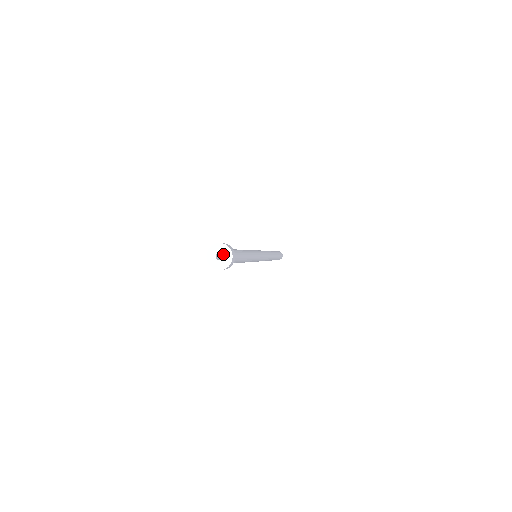
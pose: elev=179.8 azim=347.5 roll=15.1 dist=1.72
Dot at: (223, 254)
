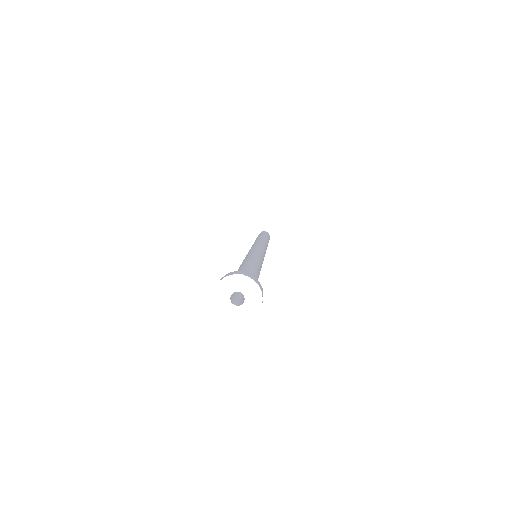
Dot at: (246, 300)
